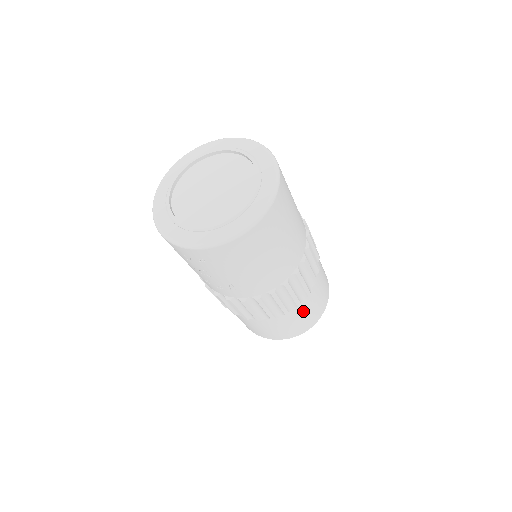
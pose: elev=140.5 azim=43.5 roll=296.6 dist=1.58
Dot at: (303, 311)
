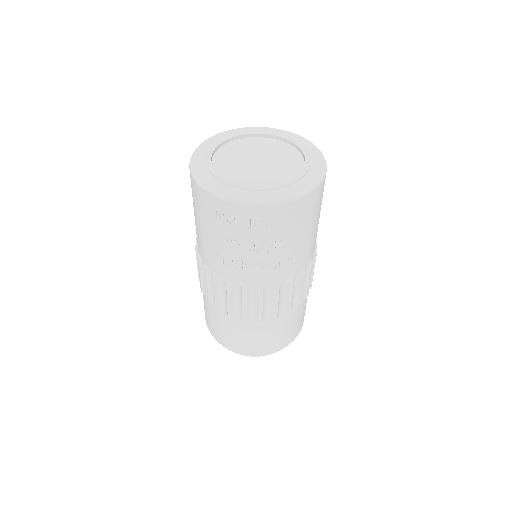
Dot at: occluded
